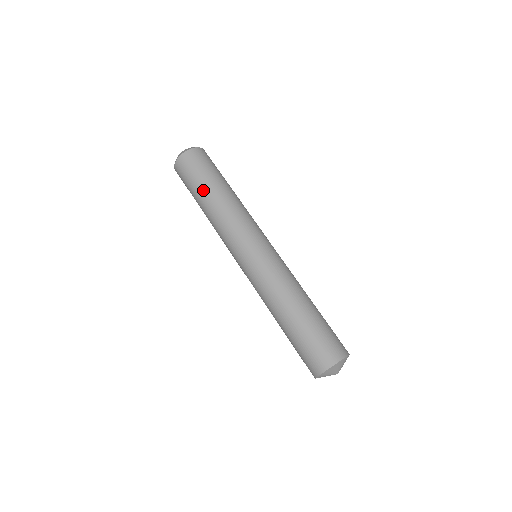
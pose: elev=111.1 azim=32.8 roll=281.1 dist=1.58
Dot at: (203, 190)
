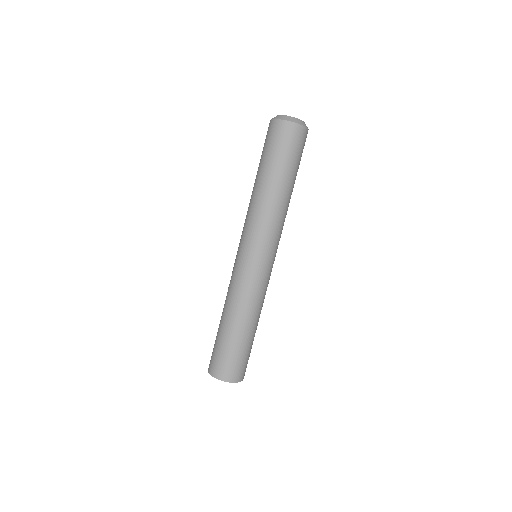
Dot at: (258, 169)
